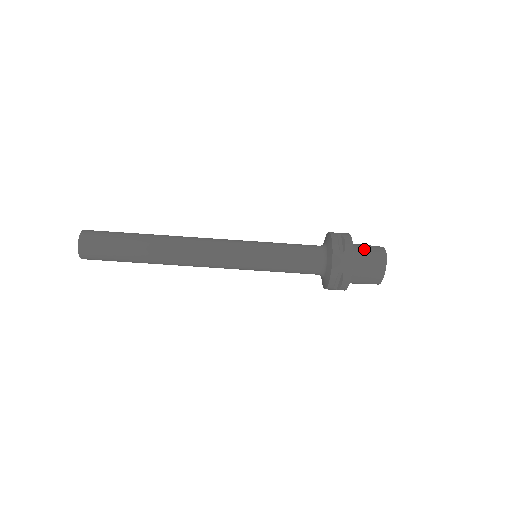
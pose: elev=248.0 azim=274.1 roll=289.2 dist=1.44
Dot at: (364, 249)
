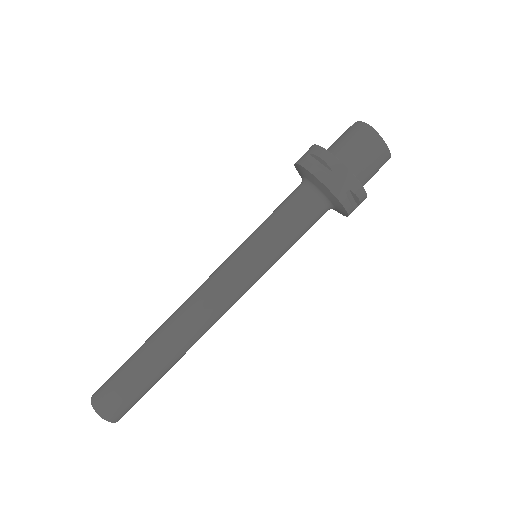
Dot at: (344, 144)
